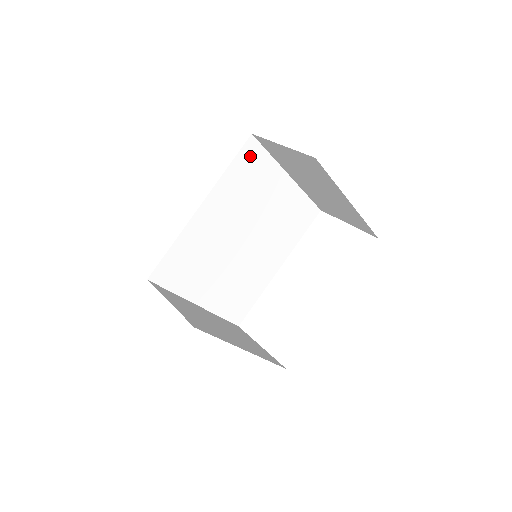
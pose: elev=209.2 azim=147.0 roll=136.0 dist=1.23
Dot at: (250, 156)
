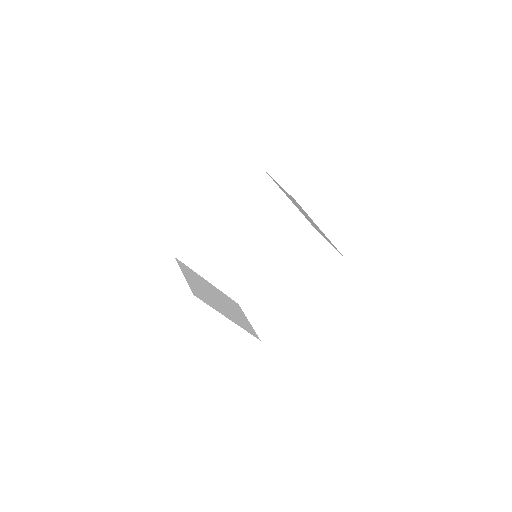
Dot at: (262, 186)
